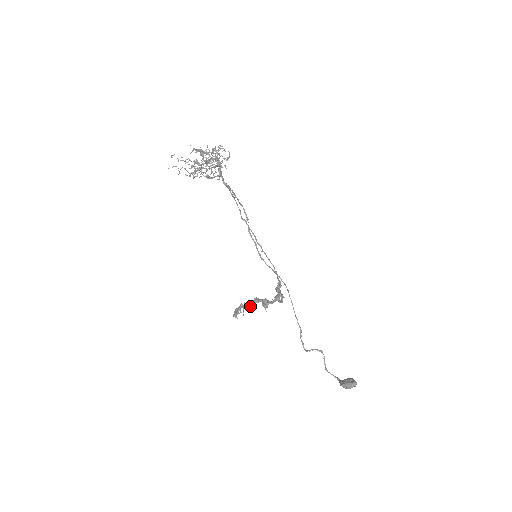
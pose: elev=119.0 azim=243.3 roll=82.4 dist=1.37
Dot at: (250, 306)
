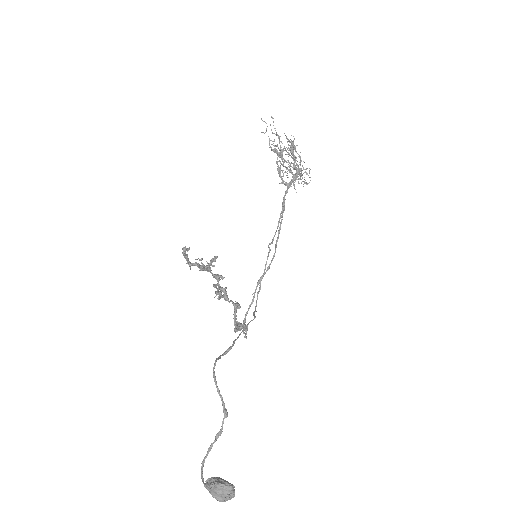
Dot at: occluded
